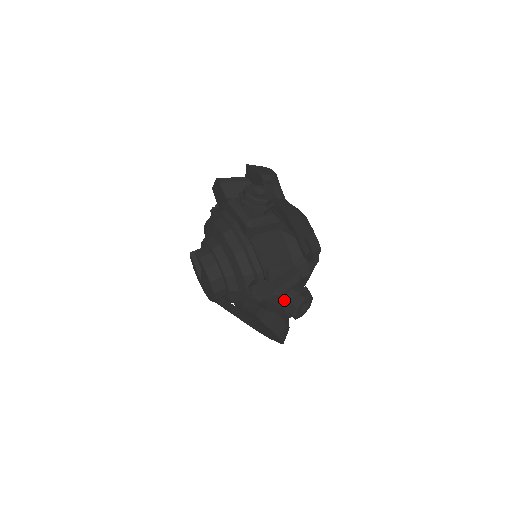
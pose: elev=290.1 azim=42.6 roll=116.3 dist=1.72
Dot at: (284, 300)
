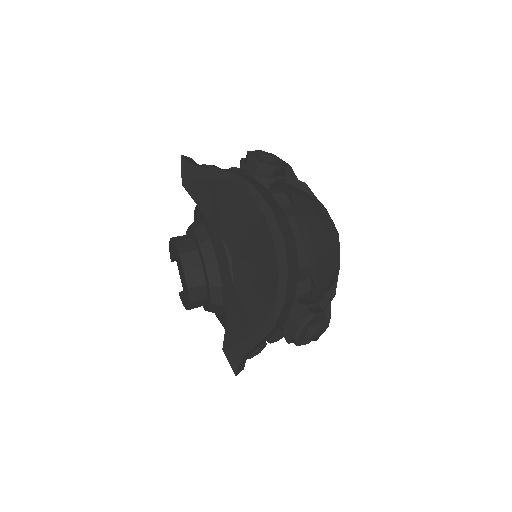
Dot at: (242, 172)
